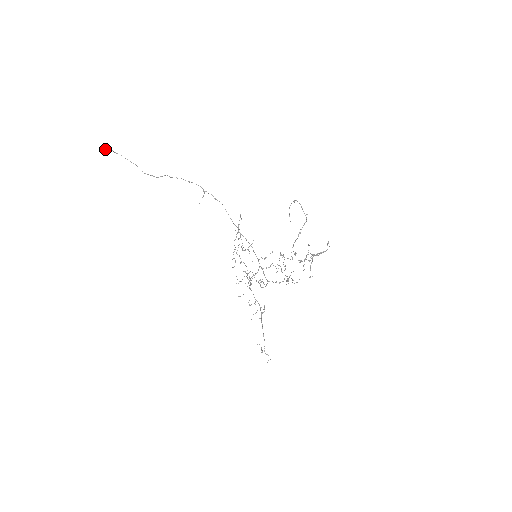
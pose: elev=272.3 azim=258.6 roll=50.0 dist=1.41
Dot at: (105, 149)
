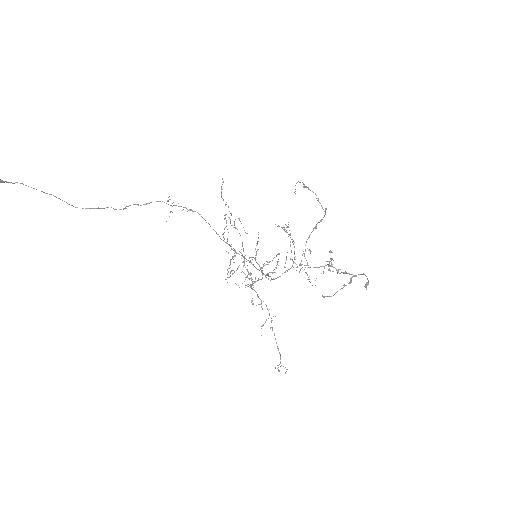
Dot at: out of frame
